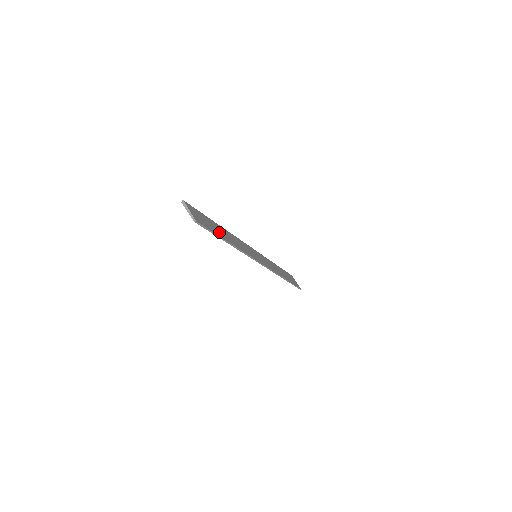
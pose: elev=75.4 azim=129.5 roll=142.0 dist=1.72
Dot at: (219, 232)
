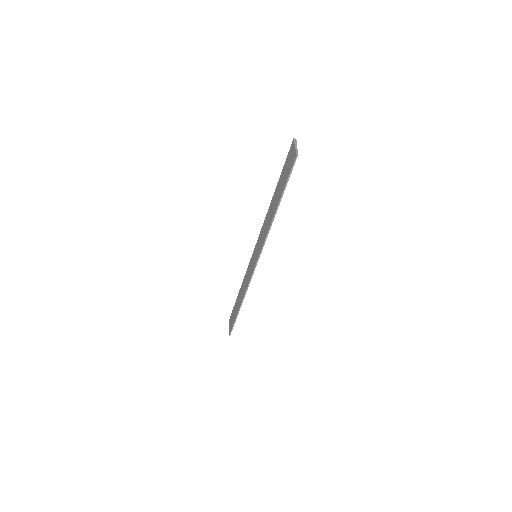
Dot at: occluded
